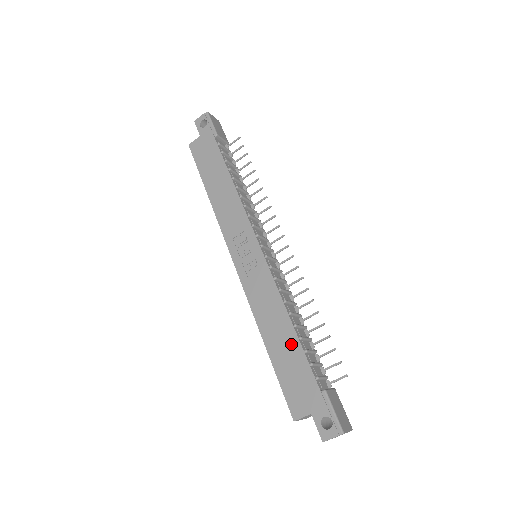
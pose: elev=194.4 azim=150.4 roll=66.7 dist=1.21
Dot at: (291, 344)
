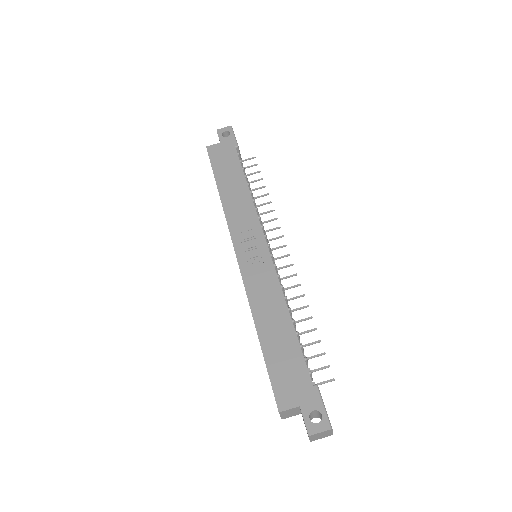
Dot at: (287, 337)
